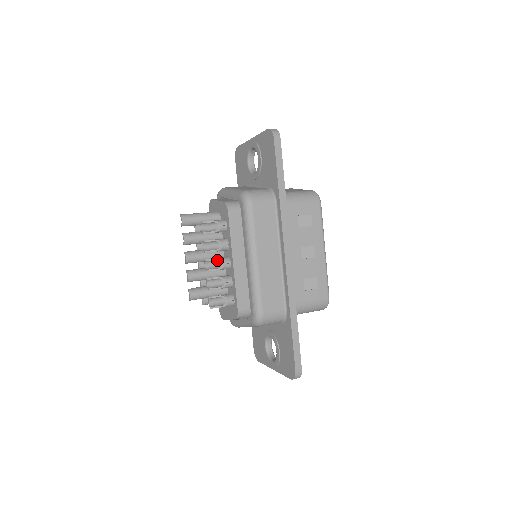
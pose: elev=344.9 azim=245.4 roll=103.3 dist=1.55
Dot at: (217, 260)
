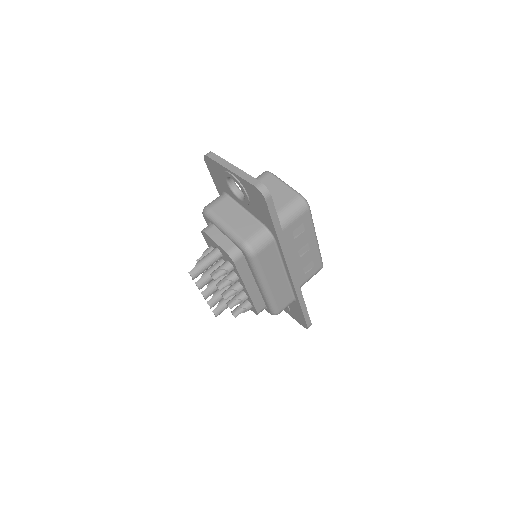
Dot at: (231, 288)
